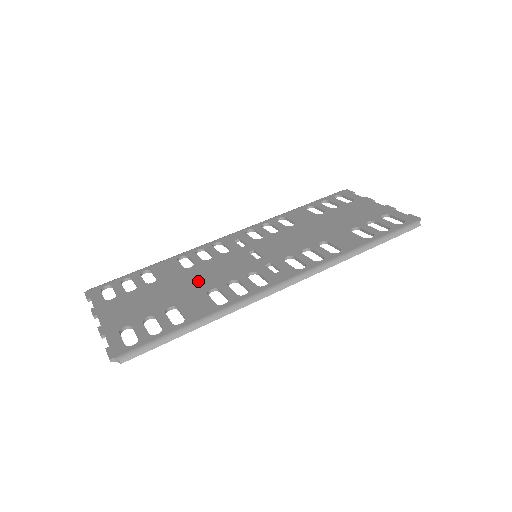
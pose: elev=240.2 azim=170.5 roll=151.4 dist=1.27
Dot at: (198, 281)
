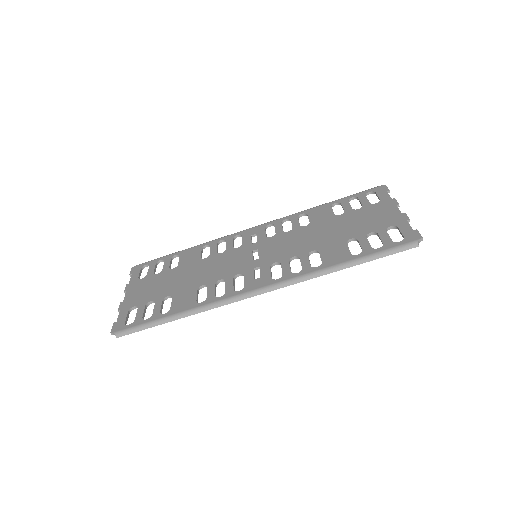
Dot at: (200, 274)
